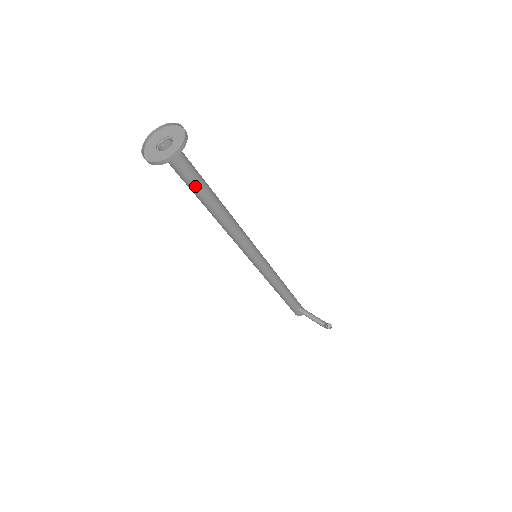
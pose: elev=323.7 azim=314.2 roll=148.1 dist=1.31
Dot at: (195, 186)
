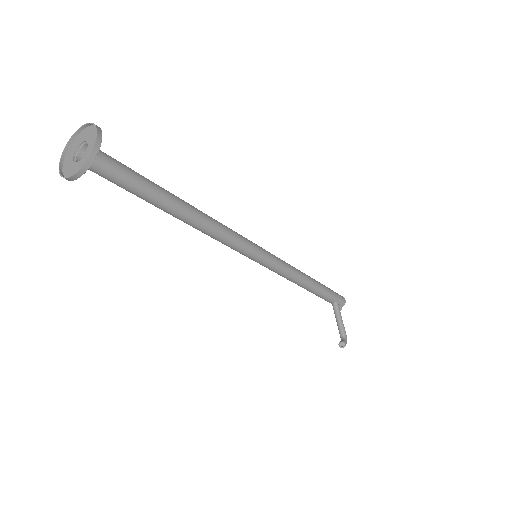
Dot at: (136, 195)
